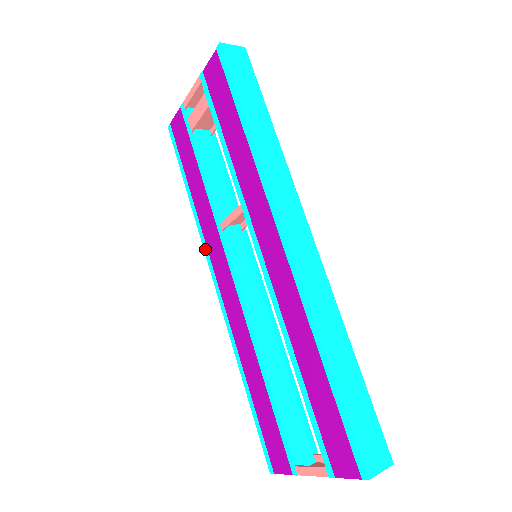
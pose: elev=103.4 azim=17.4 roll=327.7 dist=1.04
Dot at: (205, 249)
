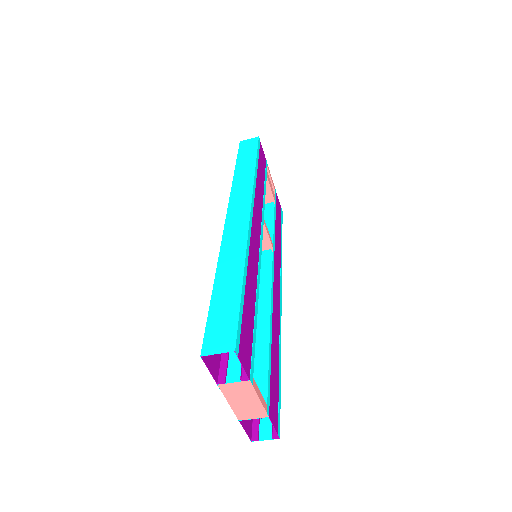
Dot at: occluded
